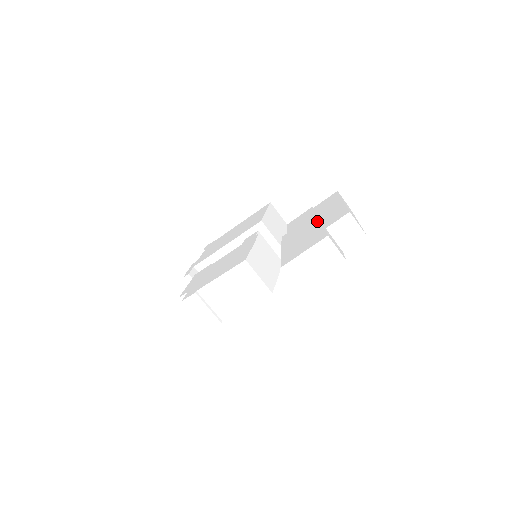
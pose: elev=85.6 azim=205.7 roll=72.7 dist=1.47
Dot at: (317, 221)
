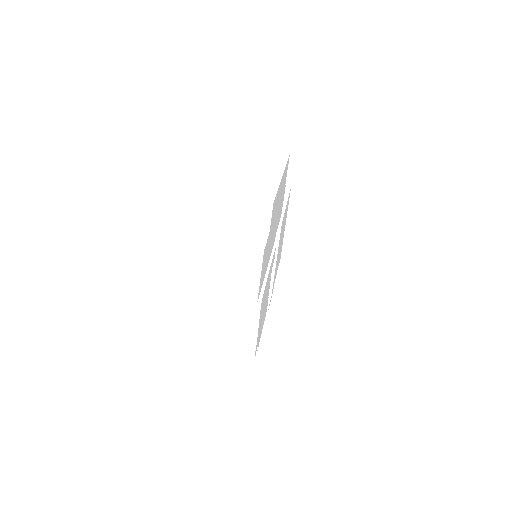
Dot at: occluded
